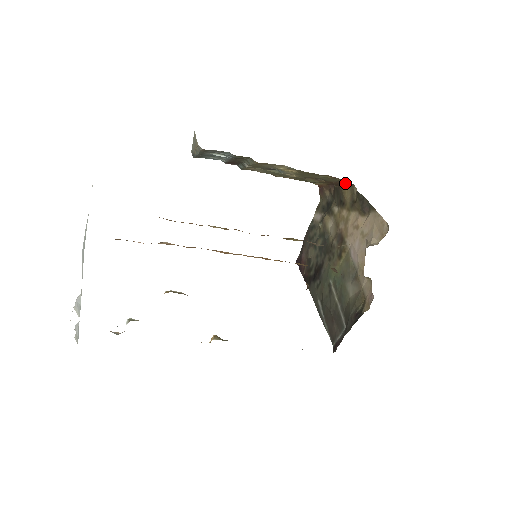
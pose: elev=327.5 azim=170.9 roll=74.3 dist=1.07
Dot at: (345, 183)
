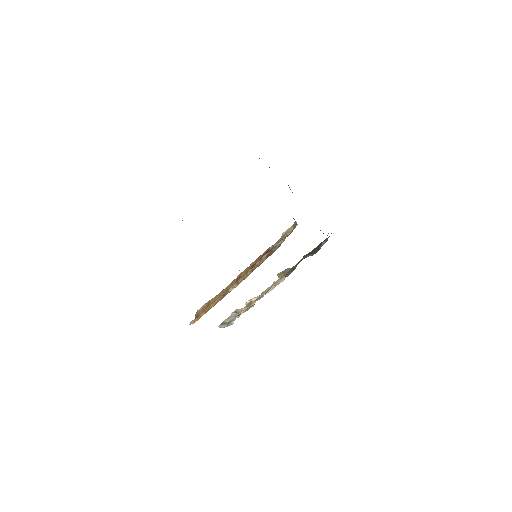
Dot at: occluded
